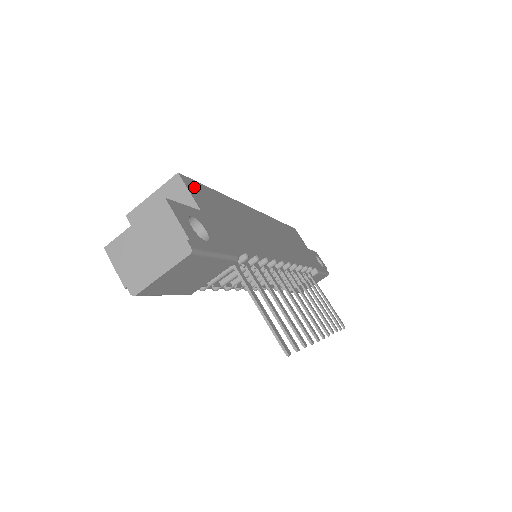
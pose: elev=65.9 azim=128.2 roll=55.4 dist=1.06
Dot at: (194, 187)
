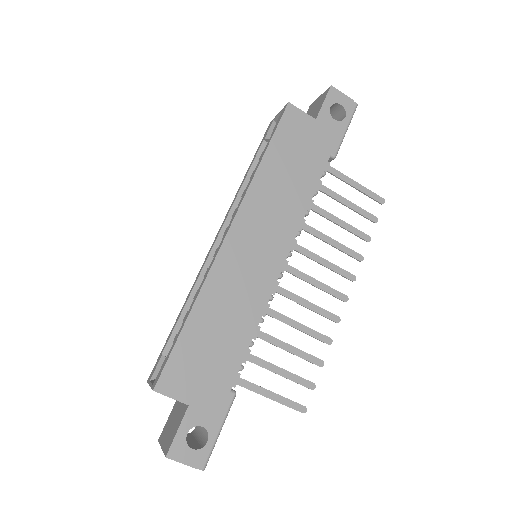
Dot at: (170, 378)
